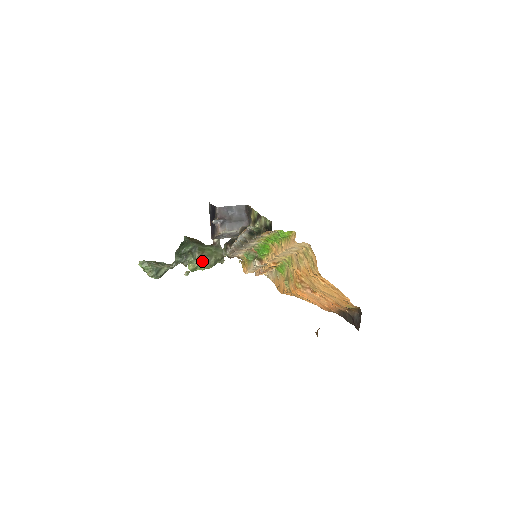
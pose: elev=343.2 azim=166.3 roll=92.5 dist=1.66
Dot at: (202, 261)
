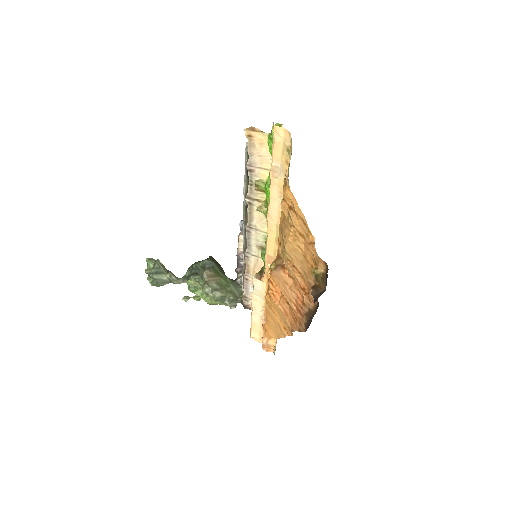
Dot at: (208, 282)
